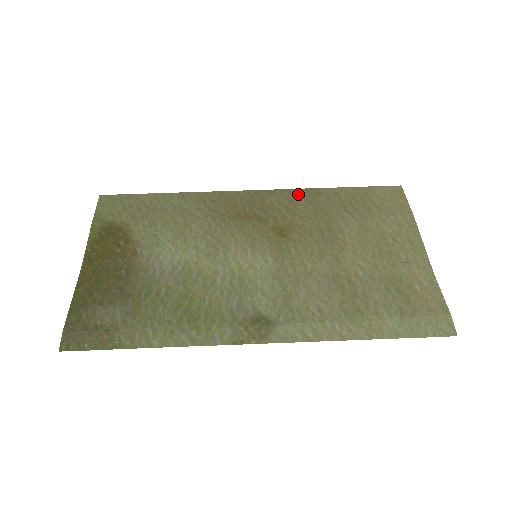
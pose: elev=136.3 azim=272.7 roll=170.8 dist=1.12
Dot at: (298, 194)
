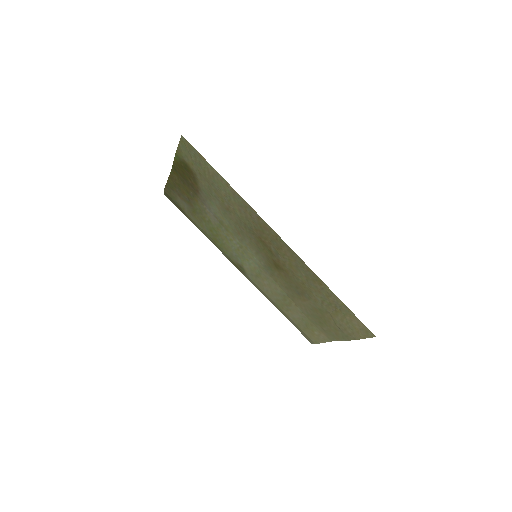
Dot at: (306, 269)
